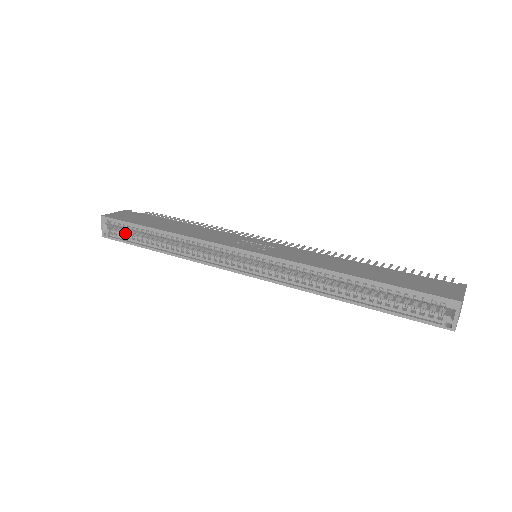
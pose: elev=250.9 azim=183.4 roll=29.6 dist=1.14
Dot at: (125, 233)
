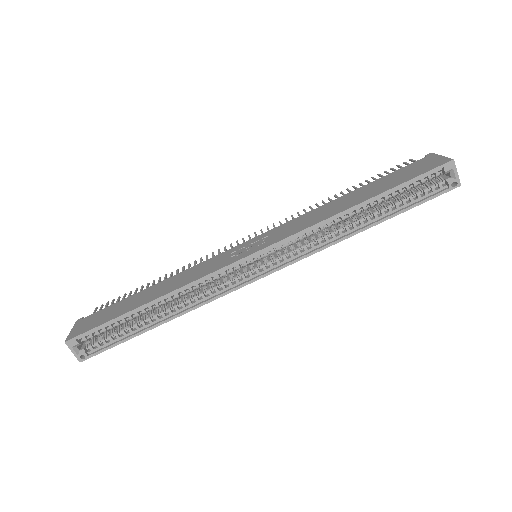
Dot at: (105, 338)
